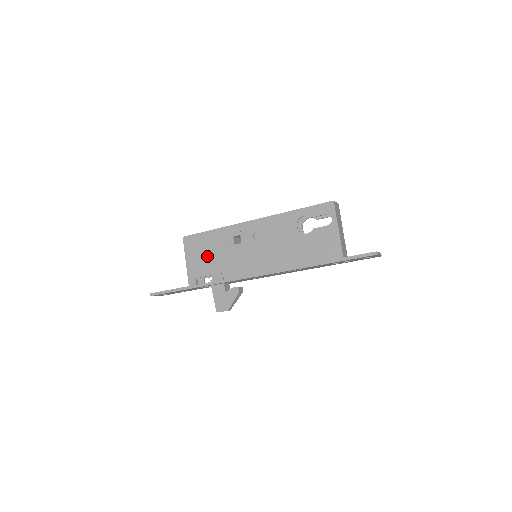
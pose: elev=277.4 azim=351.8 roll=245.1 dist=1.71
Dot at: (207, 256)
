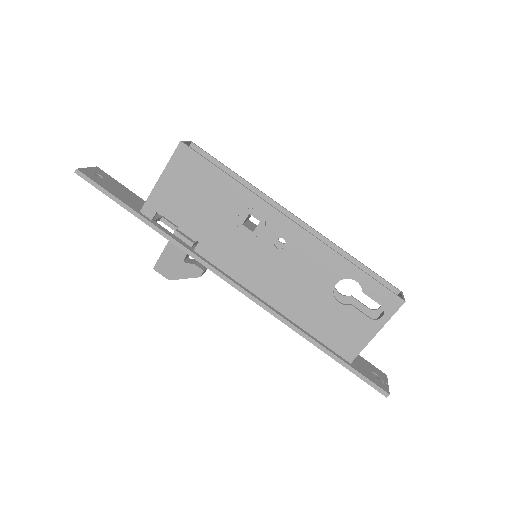
Dot at: (195, 201)
